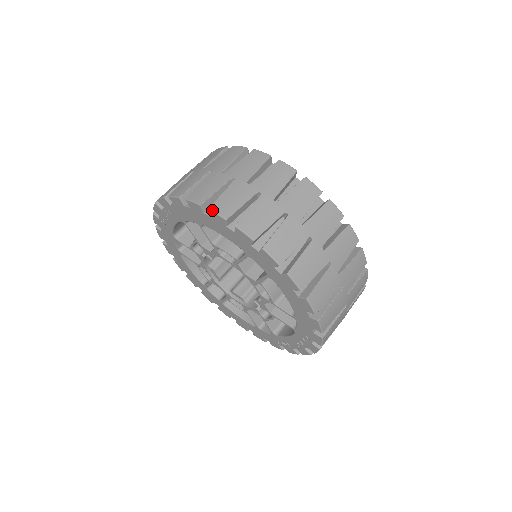
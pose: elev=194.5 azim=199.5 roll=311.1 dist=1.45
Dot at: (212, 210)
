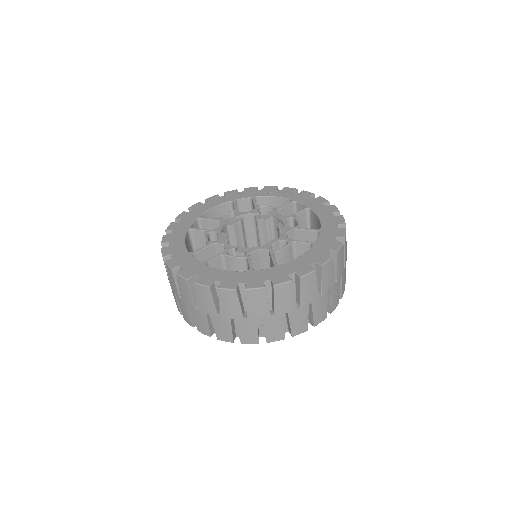
Dot at: occluded
